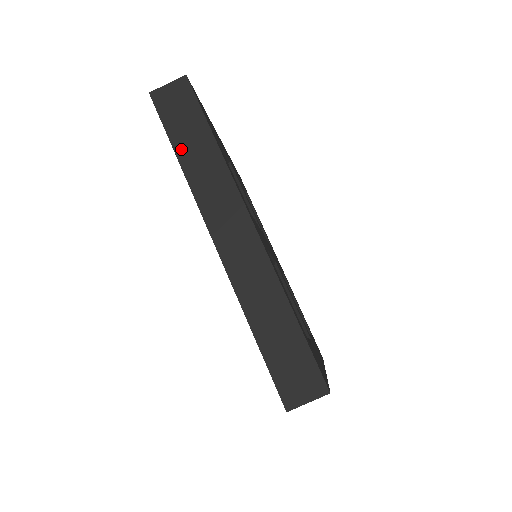
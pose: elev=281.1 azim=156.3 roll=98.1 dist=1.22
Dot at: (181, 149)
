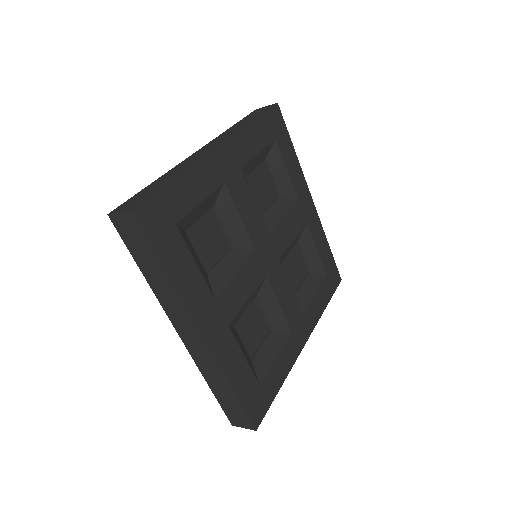
Dot at: (143, 268)
